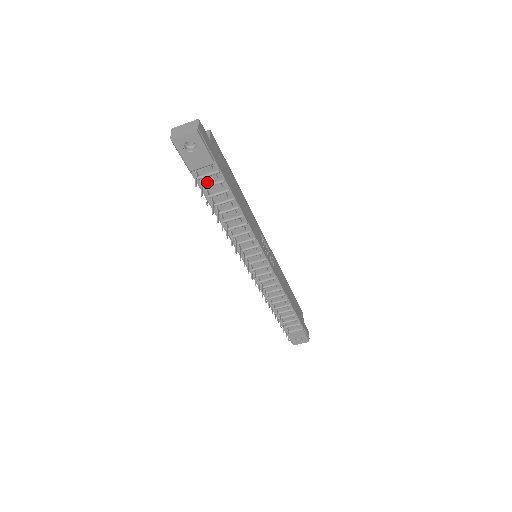
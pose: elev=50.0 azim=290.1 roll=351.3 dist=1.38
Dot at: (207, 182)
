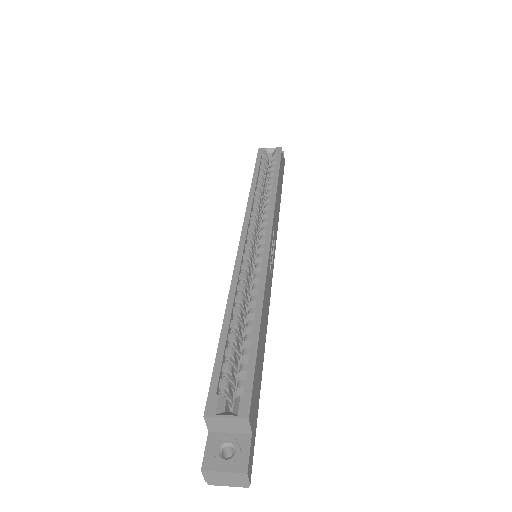
Dot at: occluded
